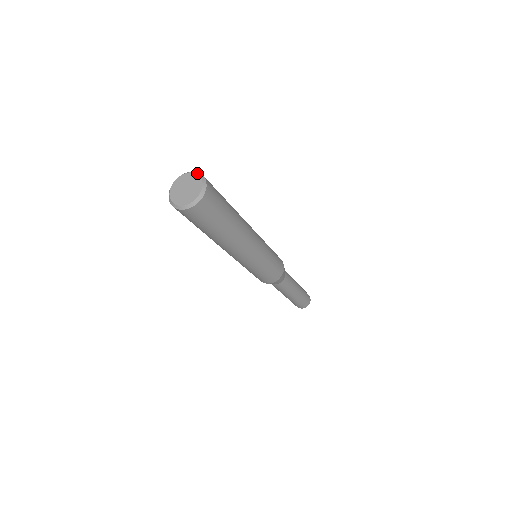
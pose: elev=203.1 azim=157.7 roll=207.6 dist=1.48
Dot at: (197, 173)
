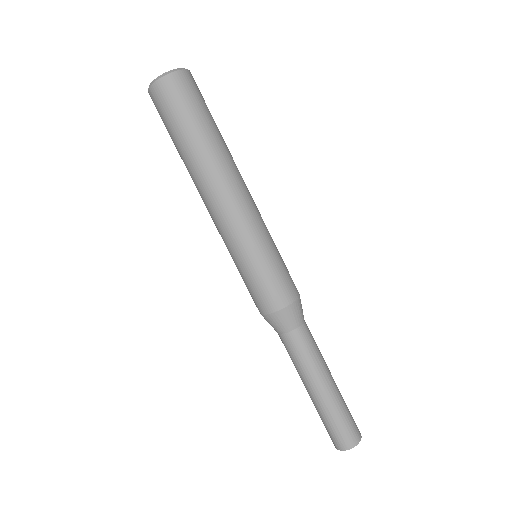
Dot at: occluded
